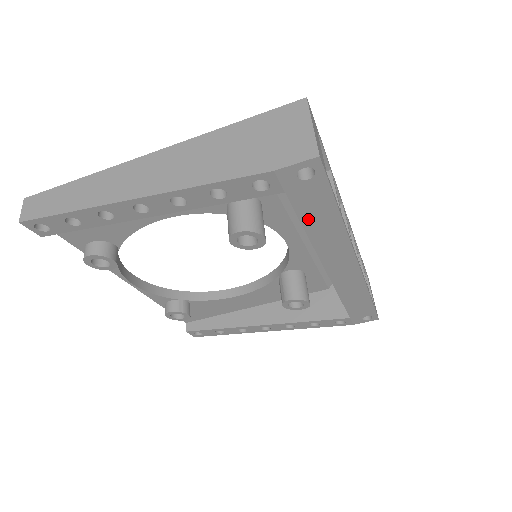
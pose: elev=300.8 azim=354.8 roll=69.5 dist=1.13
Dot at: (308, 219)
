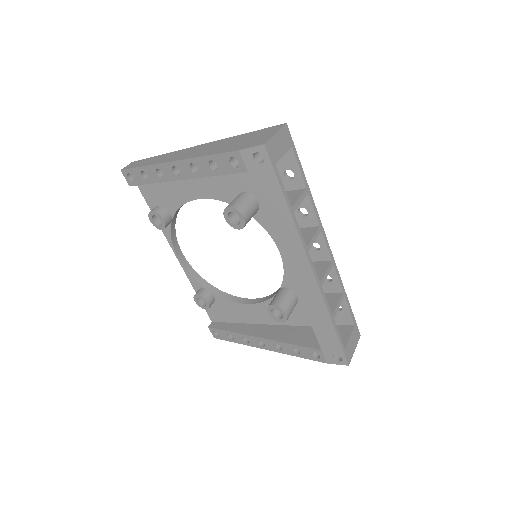
Dot at: (267, 204)
